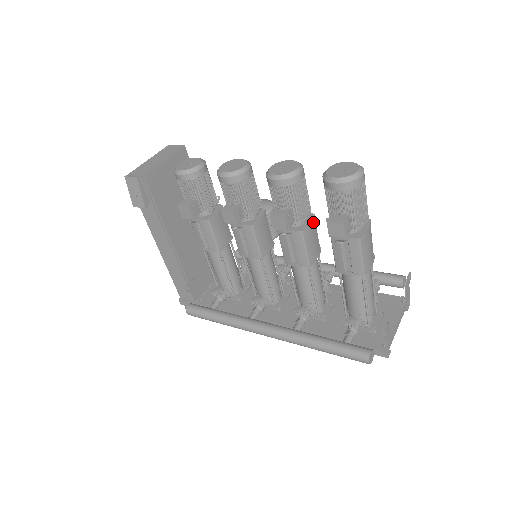
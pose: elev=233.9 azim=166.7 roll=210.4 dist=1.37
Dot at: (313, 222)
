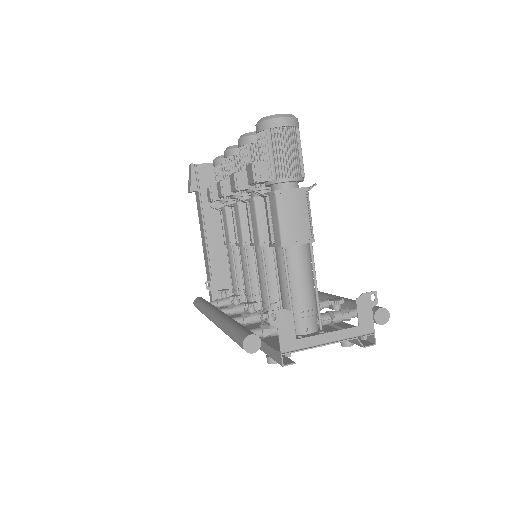
Dot at: occluded
